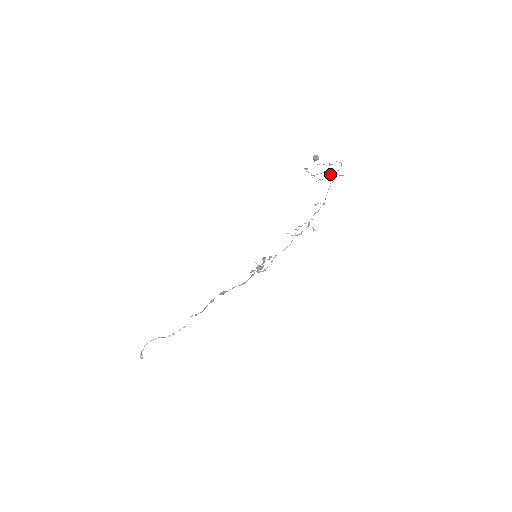
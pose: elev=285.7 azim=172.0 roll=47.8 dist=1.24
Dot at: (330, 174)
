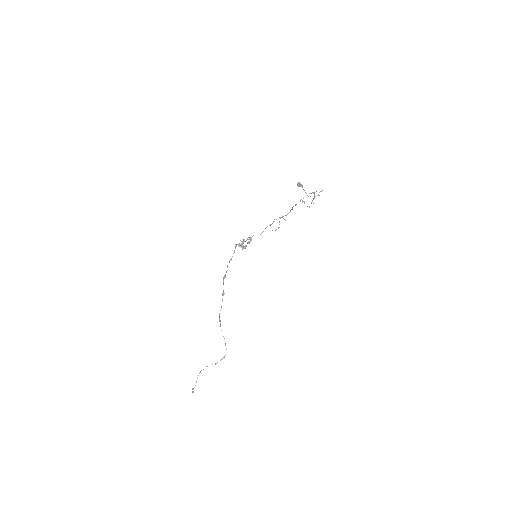
Dot at: (309, 193)
